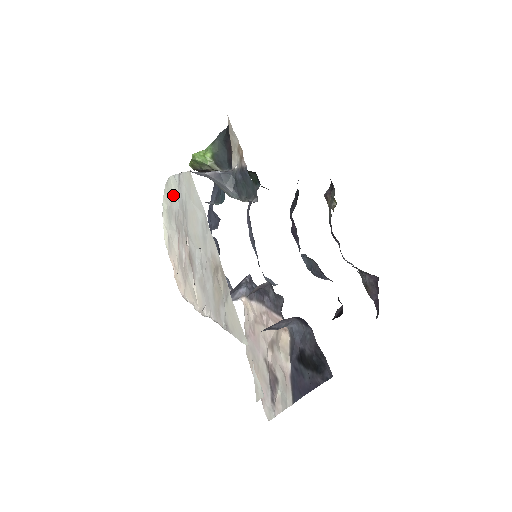
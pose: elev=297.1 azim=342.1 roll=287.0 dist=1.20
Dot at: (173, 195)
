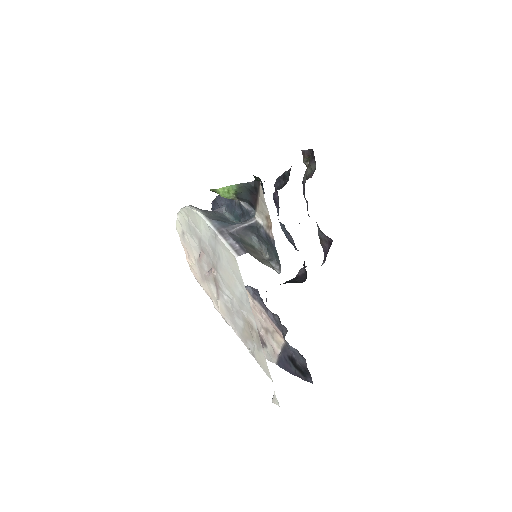
Dot at: (201, 229)
